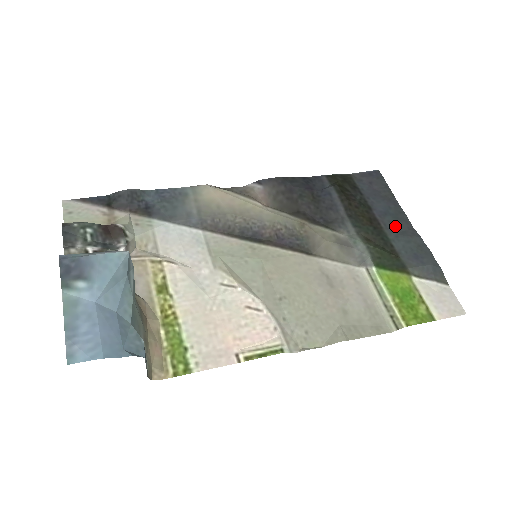
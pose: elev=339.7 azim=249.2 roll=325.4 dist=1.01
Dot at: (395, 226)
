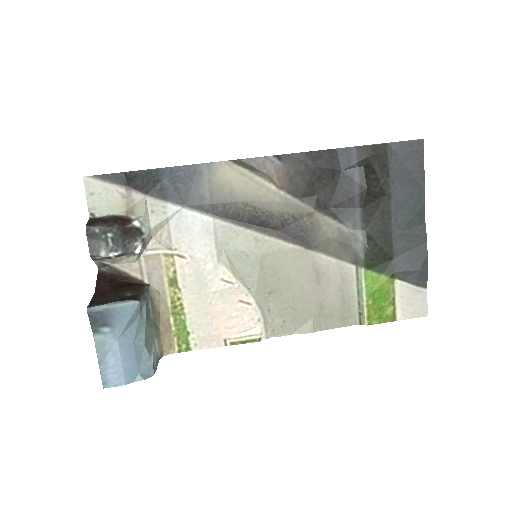
Dot at: (406, 222)
